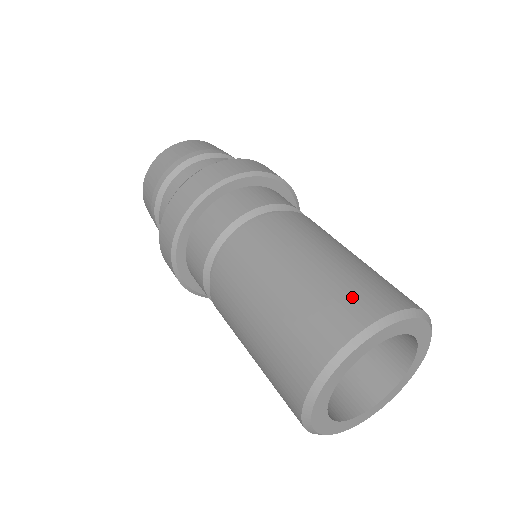
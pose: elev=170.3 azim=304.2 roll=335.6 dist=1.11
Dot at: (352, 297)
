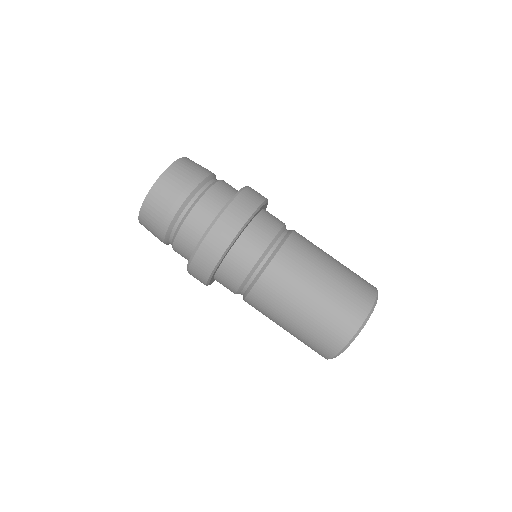
Dot at: (345, 314)
